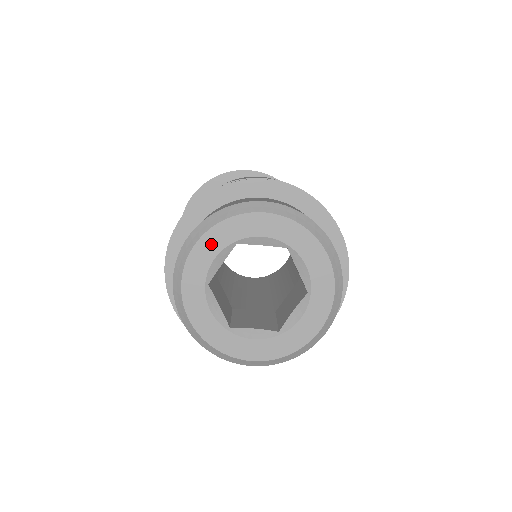
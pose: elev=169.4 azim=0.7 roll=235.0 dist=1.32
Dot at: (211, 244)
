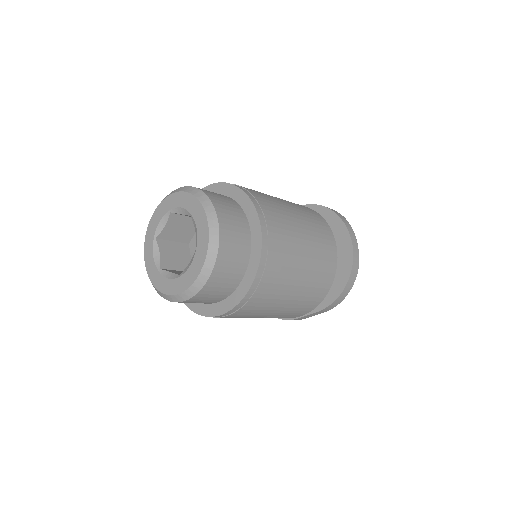
Dot at: (148, 251)
